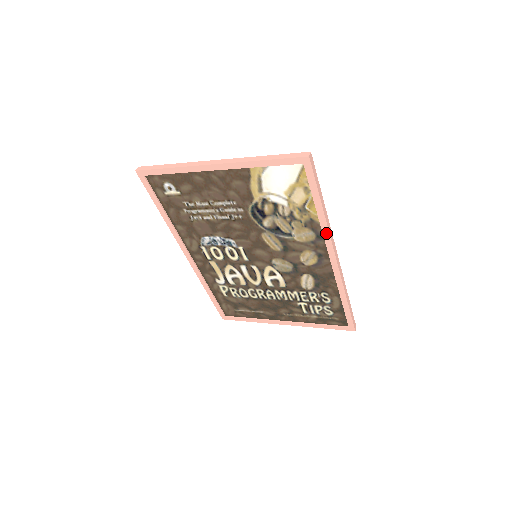
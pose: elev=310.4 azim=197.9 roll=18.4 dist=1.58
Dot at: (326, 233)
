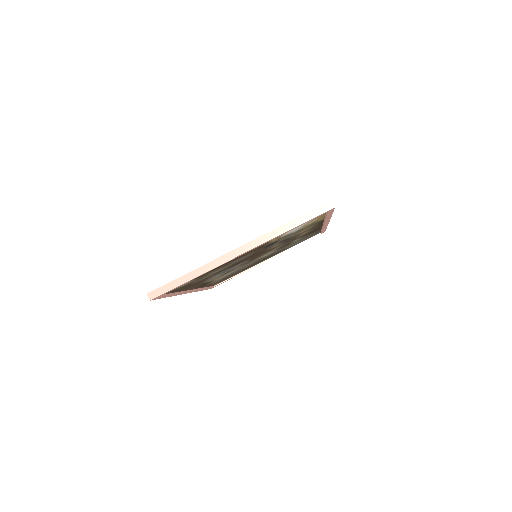
Dot at: (328, 220)
